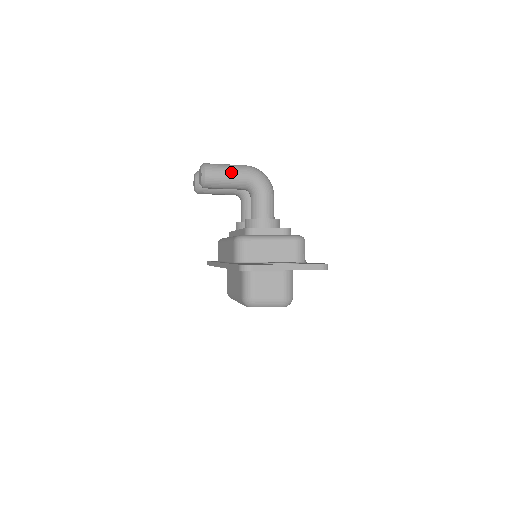
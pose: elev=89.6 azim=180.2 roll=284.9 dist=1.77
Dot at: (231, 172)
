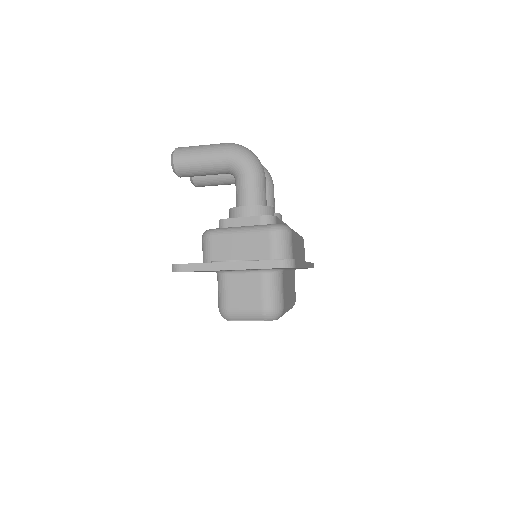
Dot at: (203, 153)
